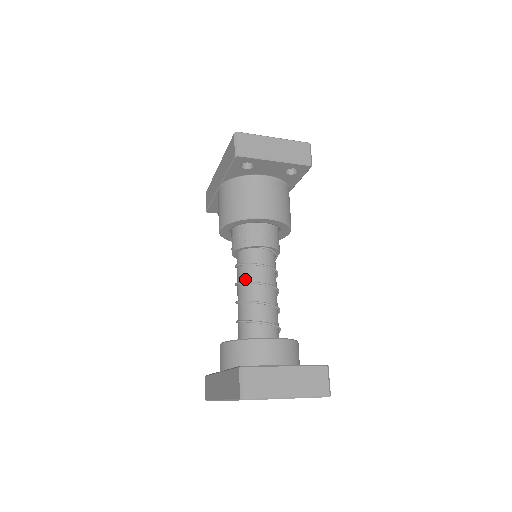
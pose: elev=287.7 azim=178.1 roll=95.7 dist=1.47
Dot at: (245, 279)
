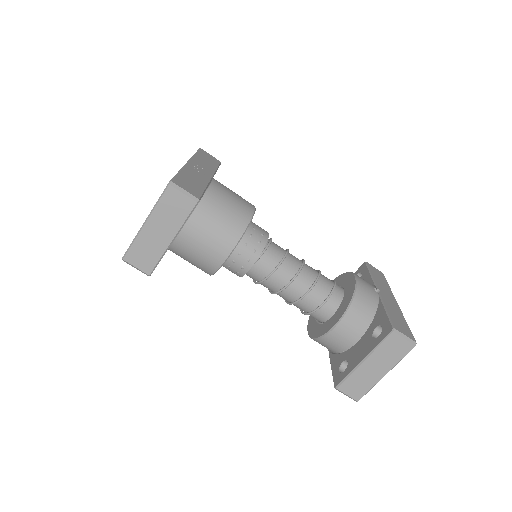
Dot at: (271, 290)
